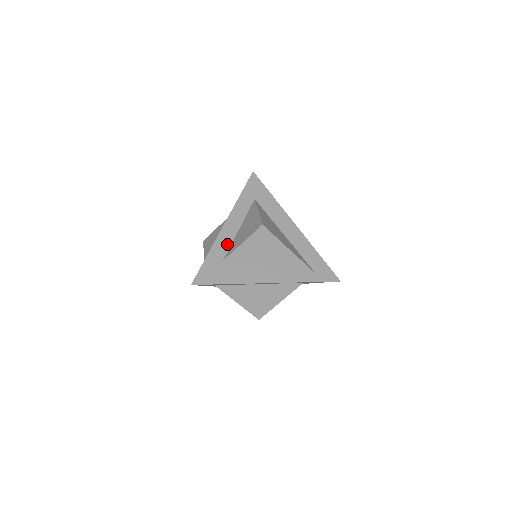
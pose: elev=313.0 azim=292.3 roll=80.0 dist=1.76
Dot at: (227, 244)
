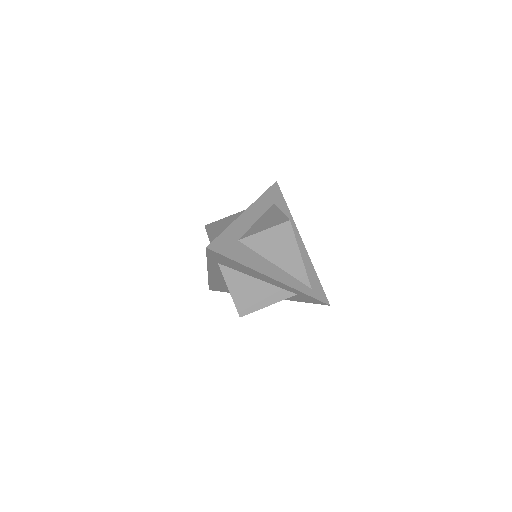
Dot at: (244, 228)
